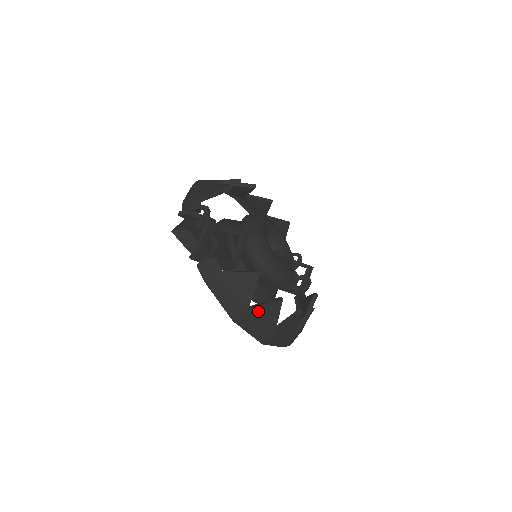
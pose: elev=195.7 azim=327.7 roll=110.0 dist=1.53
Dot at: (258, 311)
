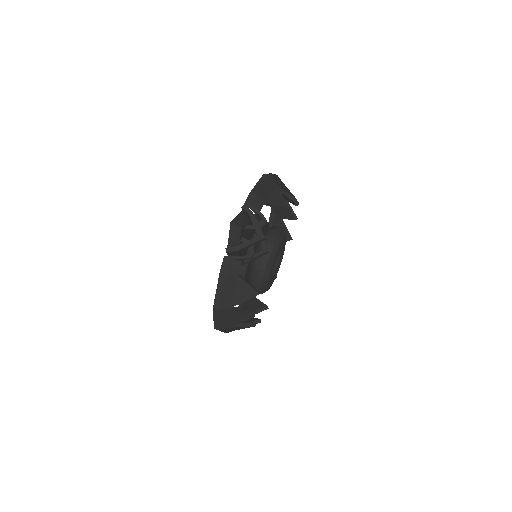
Dot at: (234, 313)
